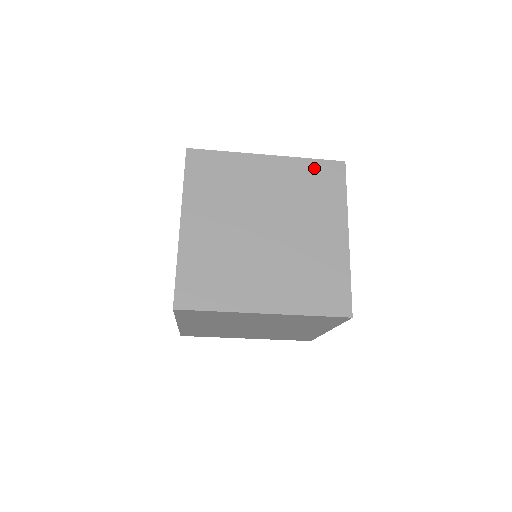
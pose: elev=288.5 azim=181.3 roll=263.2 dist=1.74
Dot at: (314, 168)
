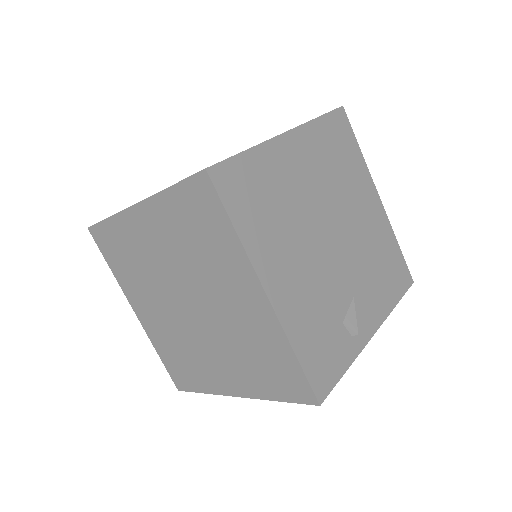
Dot at: (181, 201)
